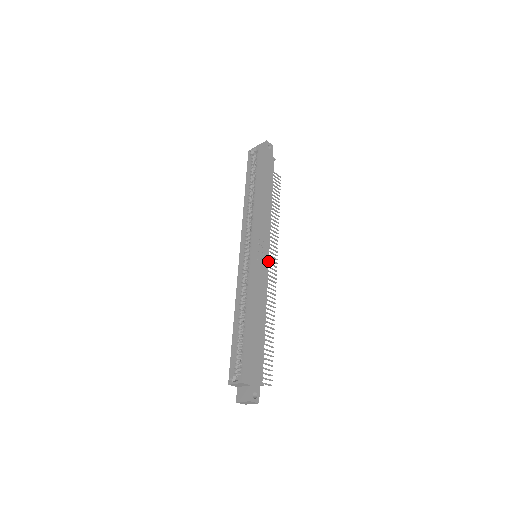
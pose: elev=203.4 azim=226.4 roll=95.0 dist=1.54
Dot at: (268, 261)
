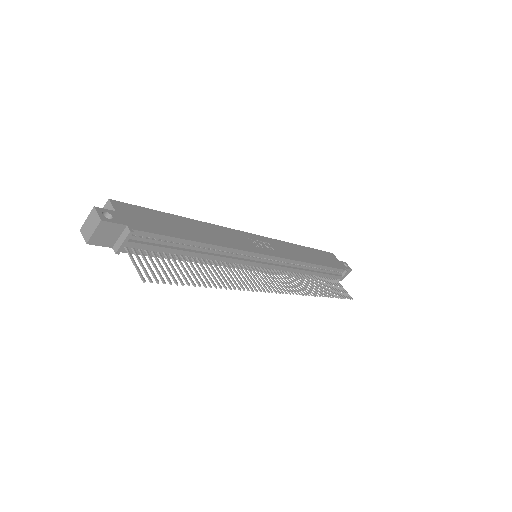
Dot at: (265, 254)
